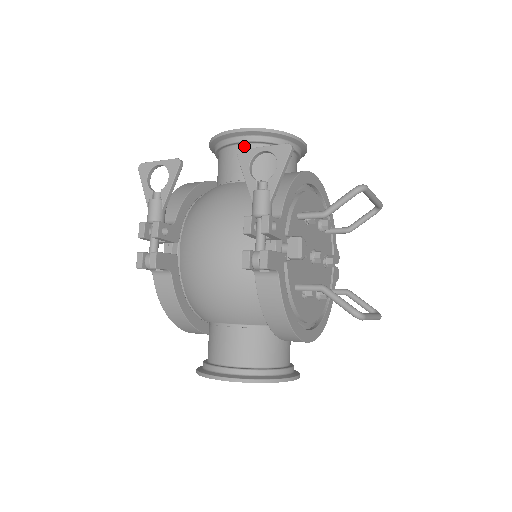
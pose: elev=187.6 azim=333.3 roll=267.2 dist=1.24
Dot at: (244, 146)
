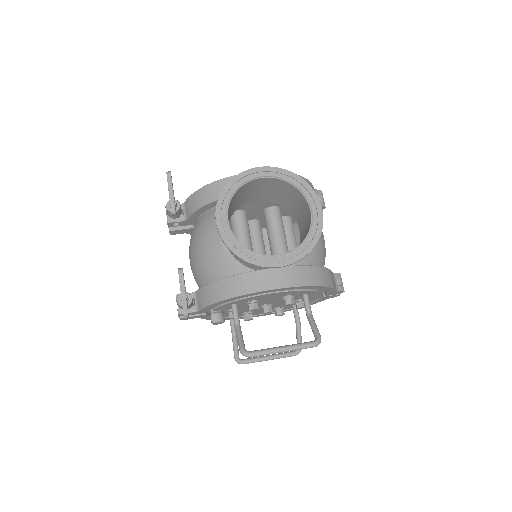
Dot at: occluded
